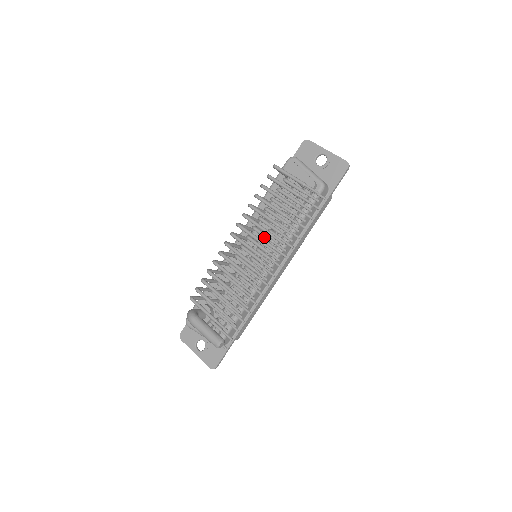
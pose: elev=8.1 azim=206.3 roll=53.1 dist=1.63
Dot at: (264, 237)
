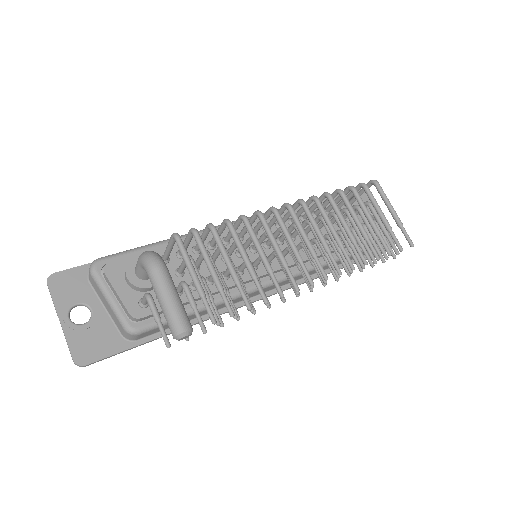
Dot at: occluded
